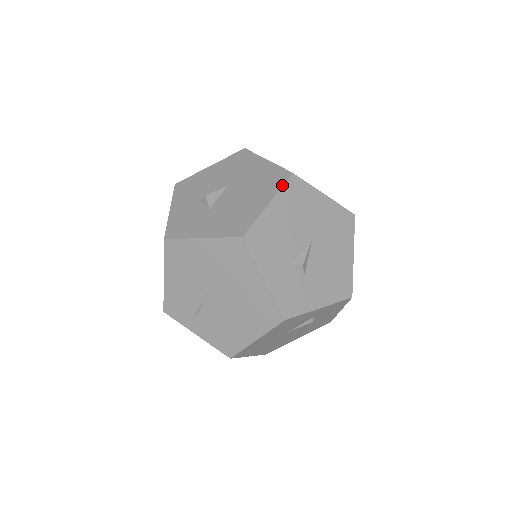
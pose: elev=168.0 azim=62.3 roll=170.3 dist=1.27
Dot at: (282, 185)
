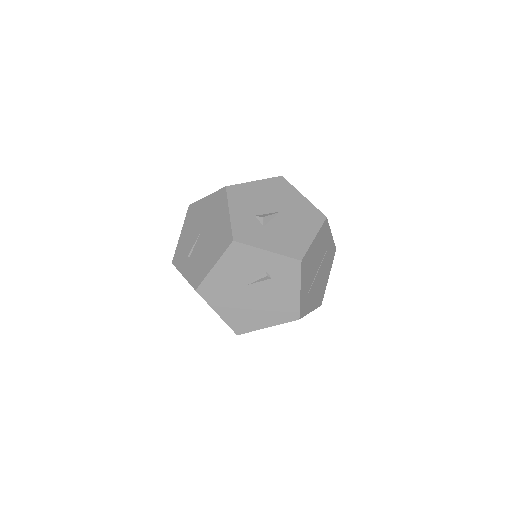
Dot at: (270, 178)
